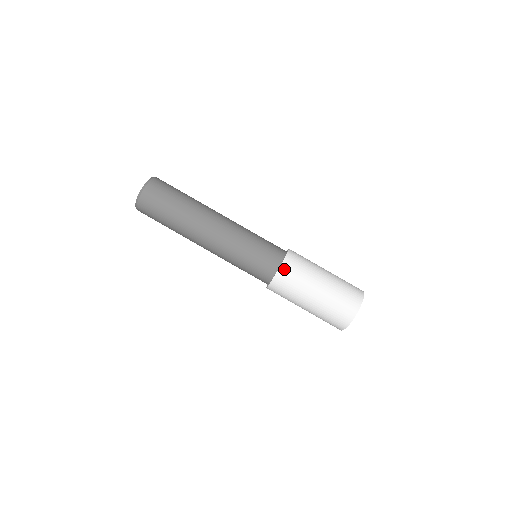
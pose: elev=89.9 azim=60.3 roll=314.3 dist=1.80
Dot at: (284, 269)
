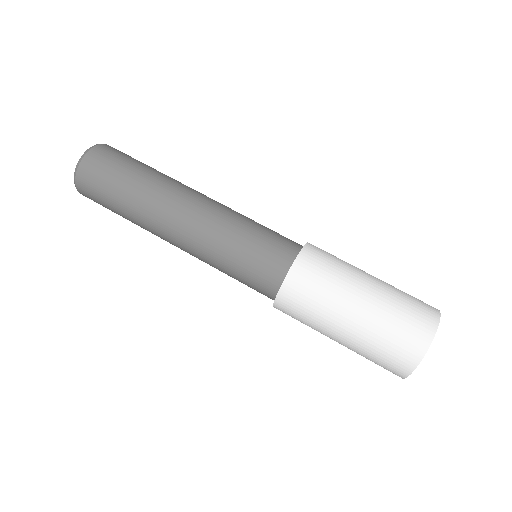
Dot at: (303, 262)
